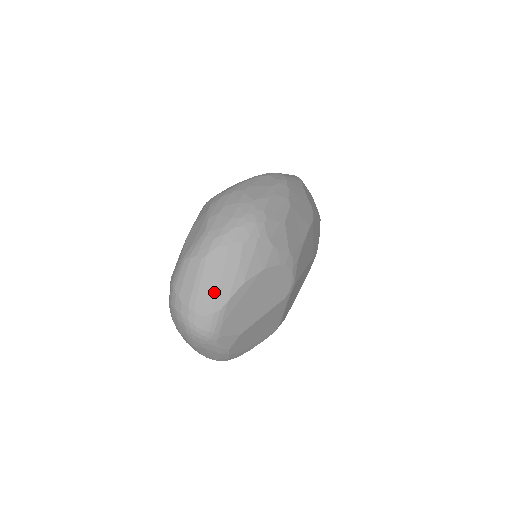
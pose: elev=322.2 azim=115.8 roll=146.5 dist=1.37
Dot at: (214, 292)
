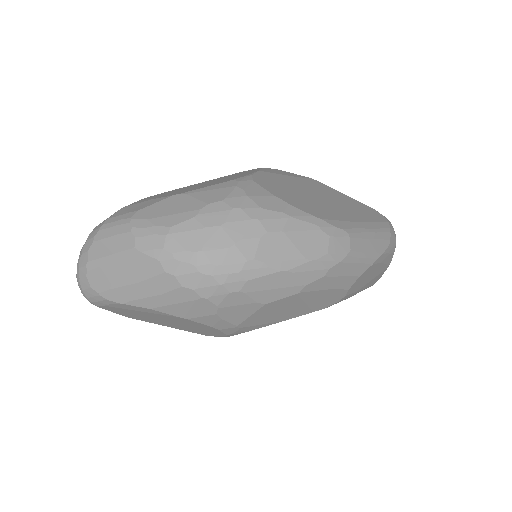
Dot at: (115, 284)
